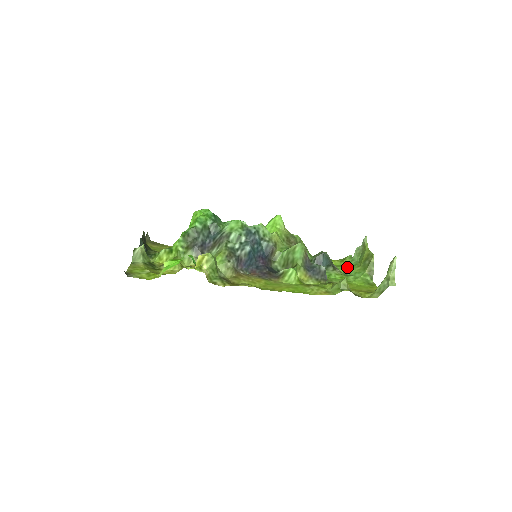
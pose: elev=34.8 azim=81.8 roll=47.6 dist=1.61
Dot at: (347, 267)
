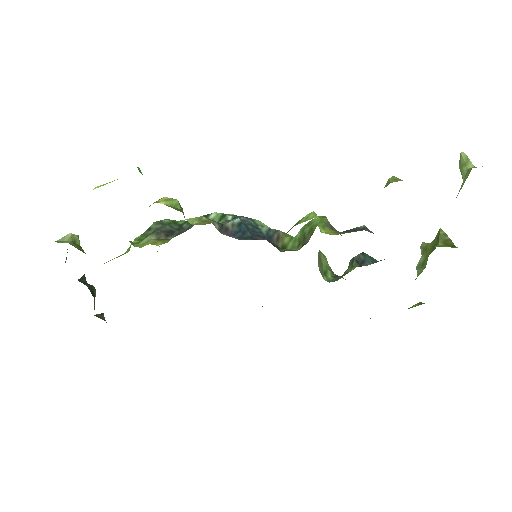
Dot at: occluded
